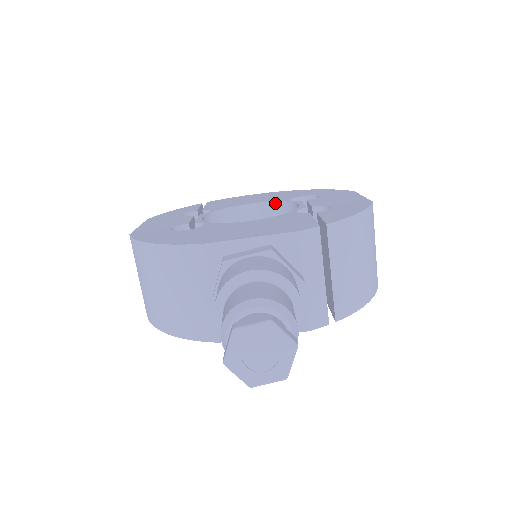
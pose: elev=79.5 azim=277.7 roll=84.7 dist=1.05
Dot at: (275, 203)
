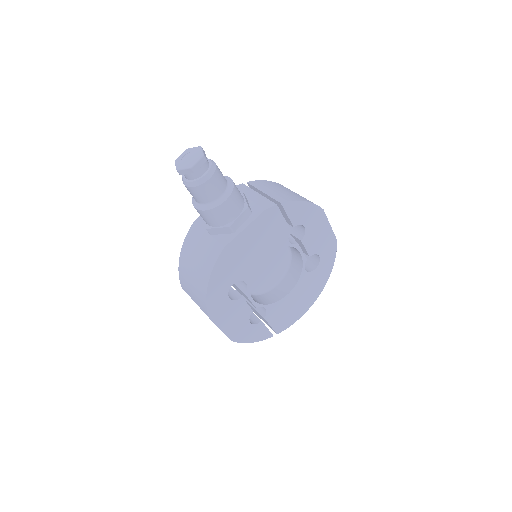
Dot at: occluded
